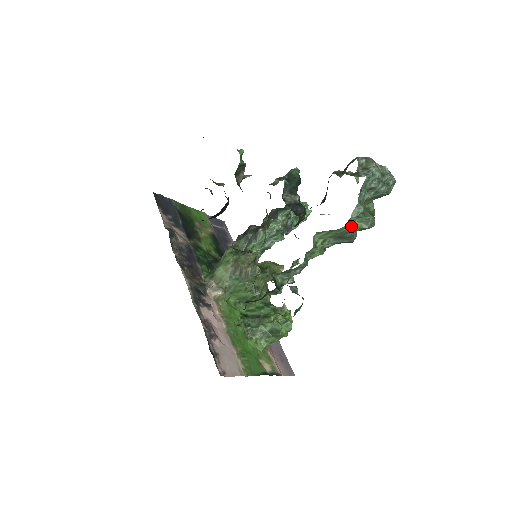
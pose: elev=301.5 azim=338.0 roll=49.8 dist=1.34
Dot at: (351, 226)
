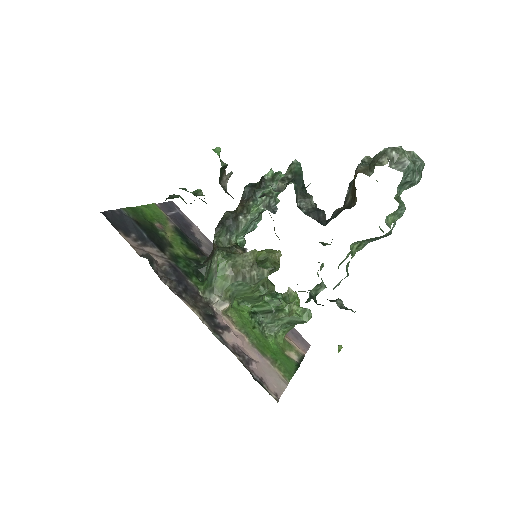
Dot at: (387, 224)
